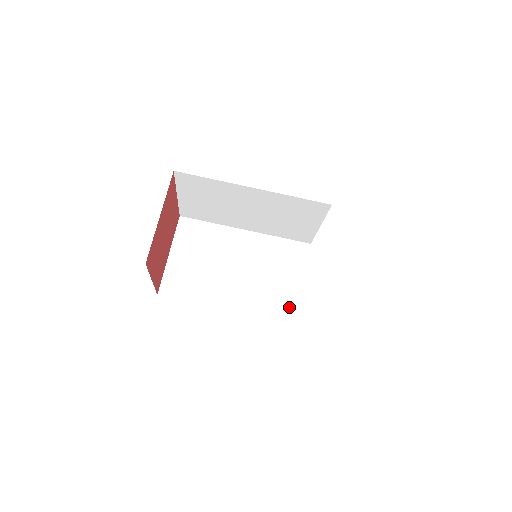
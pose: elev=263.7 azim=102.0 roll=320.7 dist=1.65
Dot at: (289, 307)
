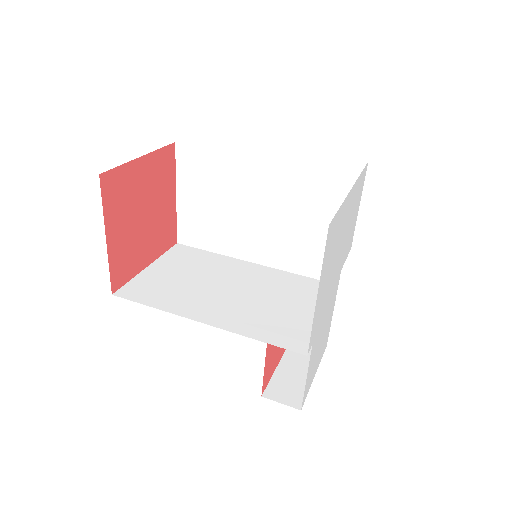
Dot at: (296, 335)
